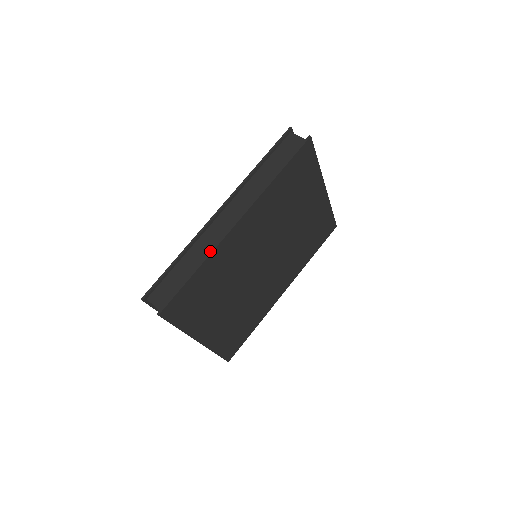
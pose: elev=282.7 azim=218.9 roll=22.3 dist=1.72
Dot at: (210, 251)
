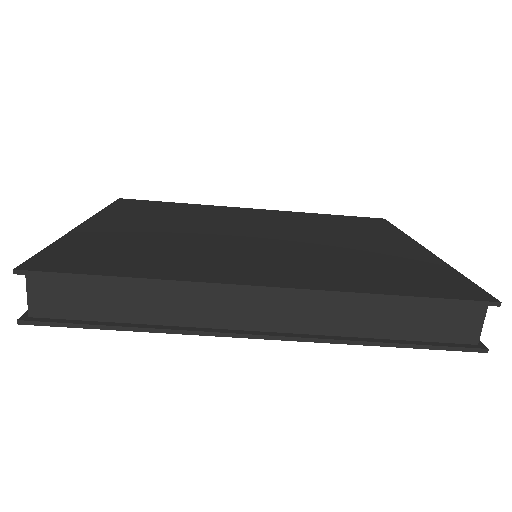
Dot at: (179, 330)
